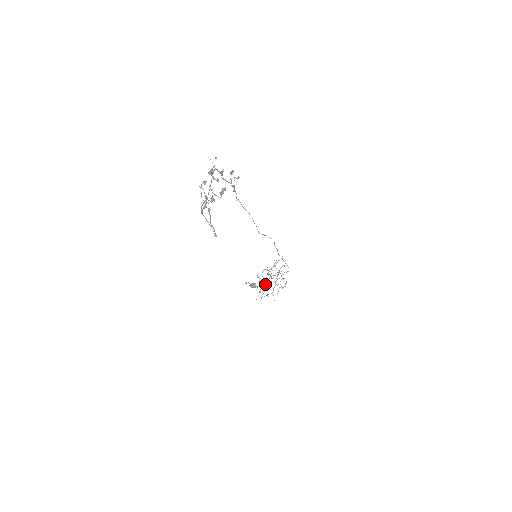
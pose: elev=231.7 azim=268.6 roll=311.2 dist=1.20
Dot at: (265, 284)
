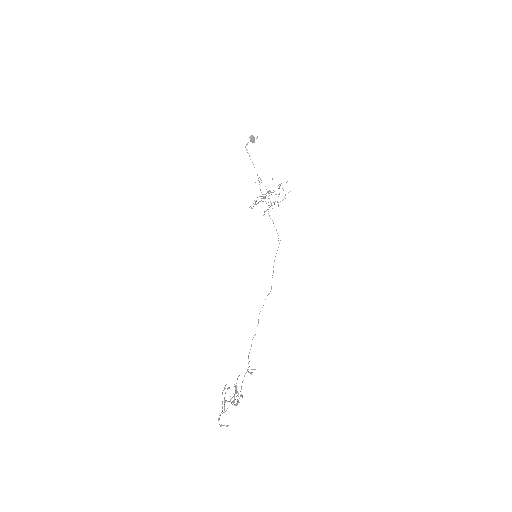
Dot at: (259, 201)
